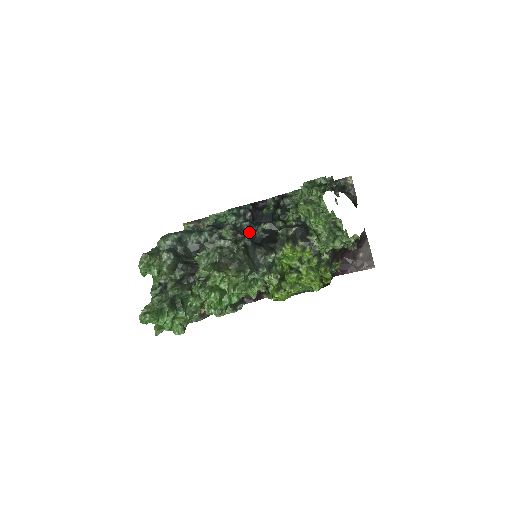
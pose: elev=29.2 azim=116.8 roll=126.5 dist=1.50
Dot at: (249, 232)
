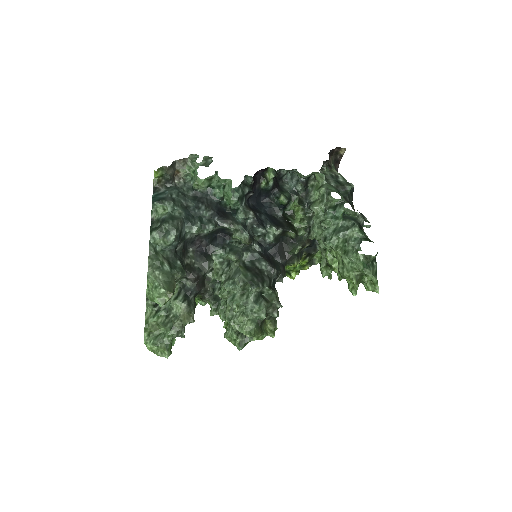
Dot at: (259, 235)
